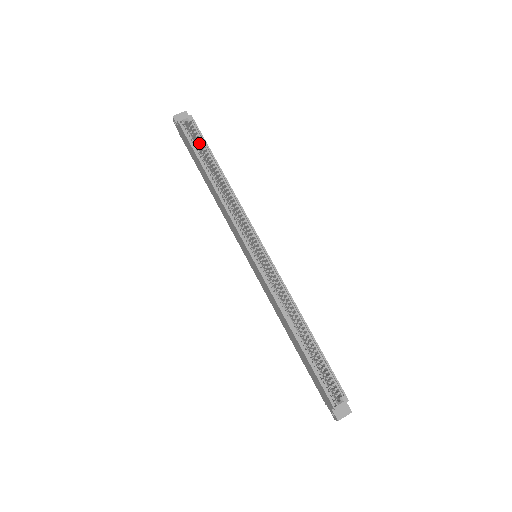
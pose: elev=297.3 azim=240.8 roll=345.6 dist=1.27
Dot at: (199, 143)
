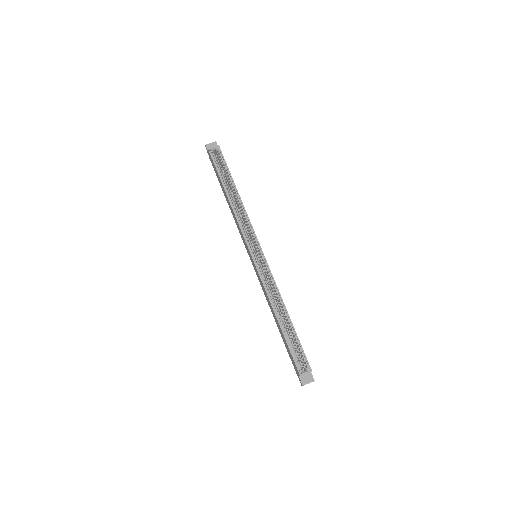
Dot at: (222, 167)
